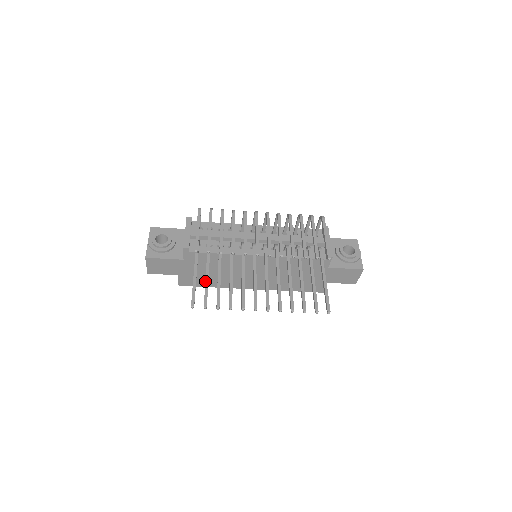
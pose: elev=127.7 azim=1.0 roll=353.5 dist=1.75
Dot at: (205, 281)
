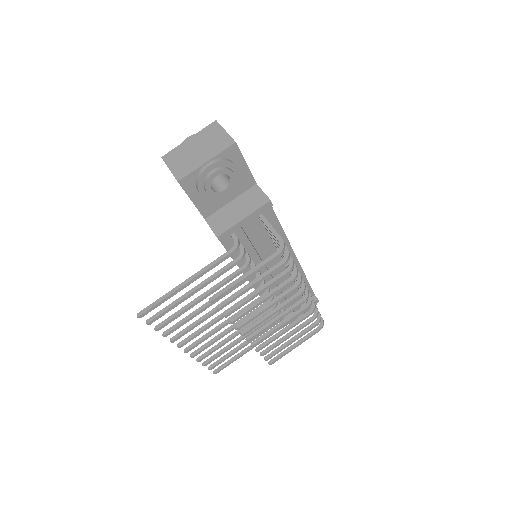
Dot at: (182, 300)
